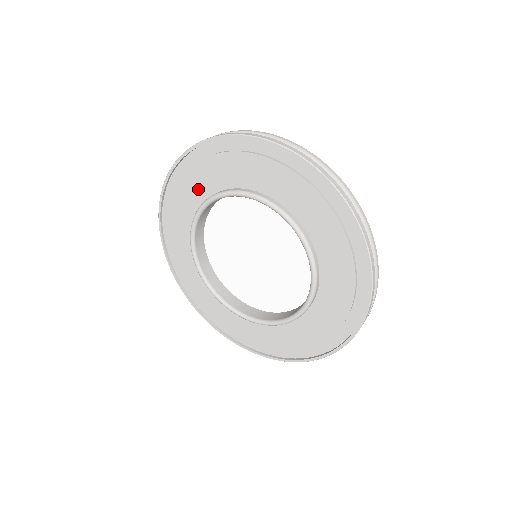
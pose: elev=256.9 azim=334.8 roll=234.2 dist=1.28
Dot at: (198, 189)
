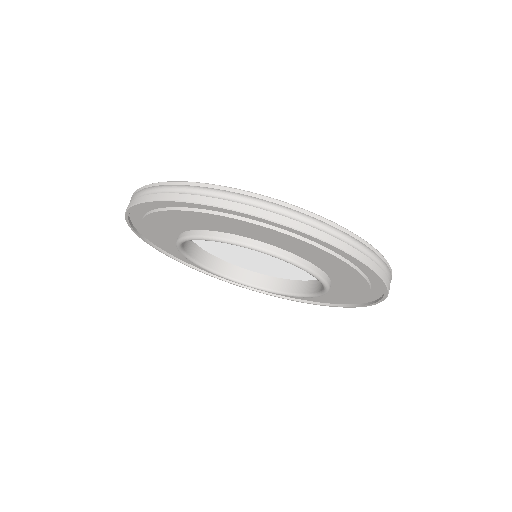
Dot at: (168, 243)
